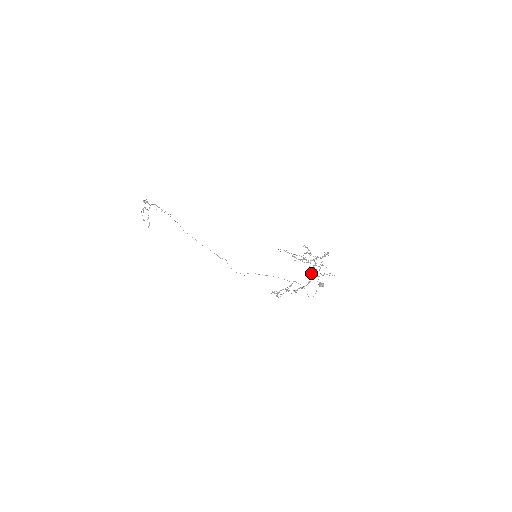
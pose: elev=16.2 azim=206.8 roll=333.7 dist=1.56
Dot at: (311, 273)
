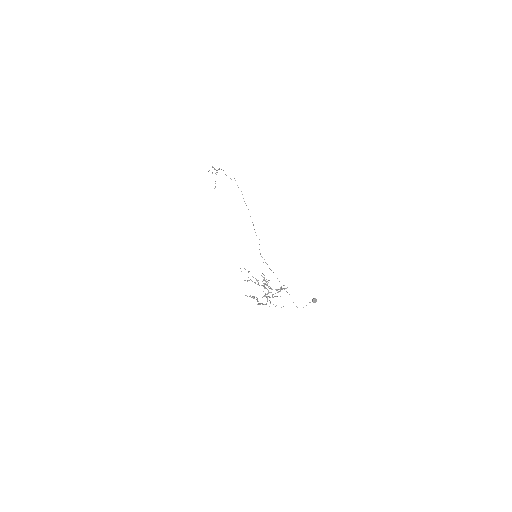
Dot at: (267, 298)
